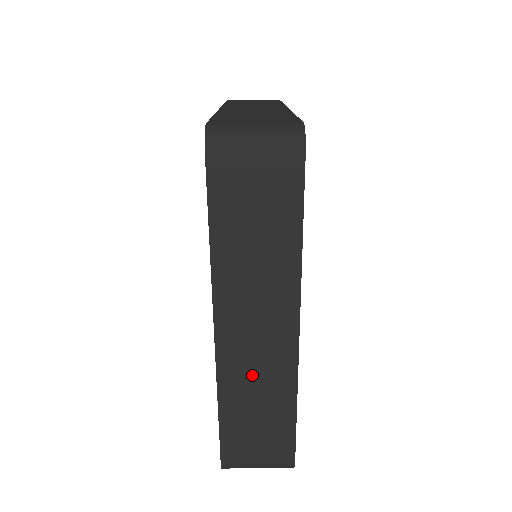
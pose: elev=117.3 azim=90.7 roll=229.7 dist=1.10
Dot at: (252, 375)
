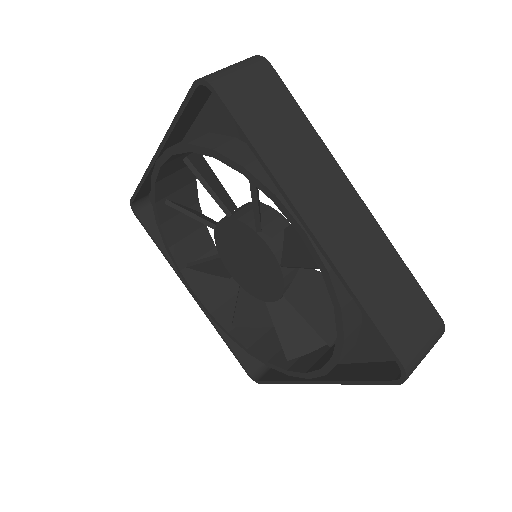
Dot at: (359, 253)
